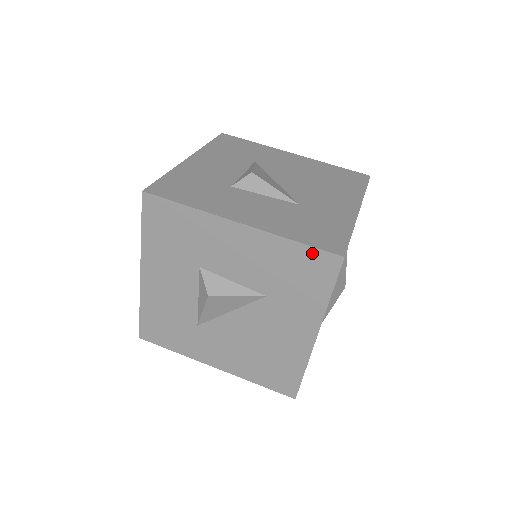
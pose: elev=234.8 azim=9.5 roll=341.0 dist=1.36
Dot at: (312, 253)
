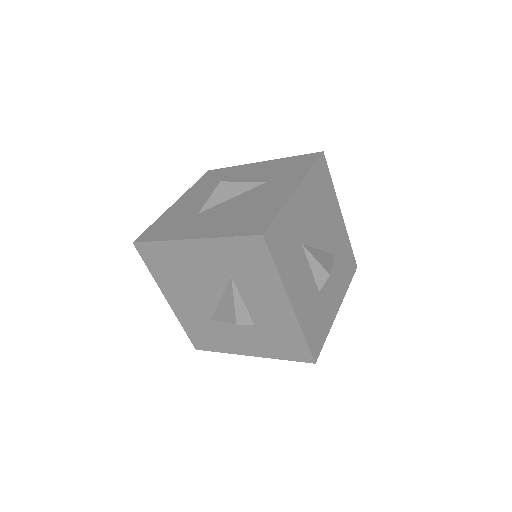
Dot at: occluded
